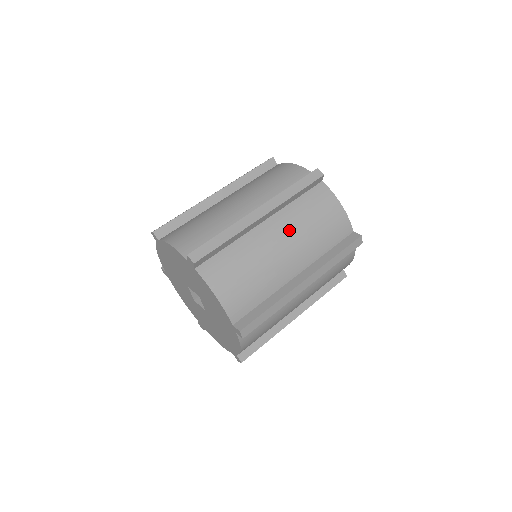
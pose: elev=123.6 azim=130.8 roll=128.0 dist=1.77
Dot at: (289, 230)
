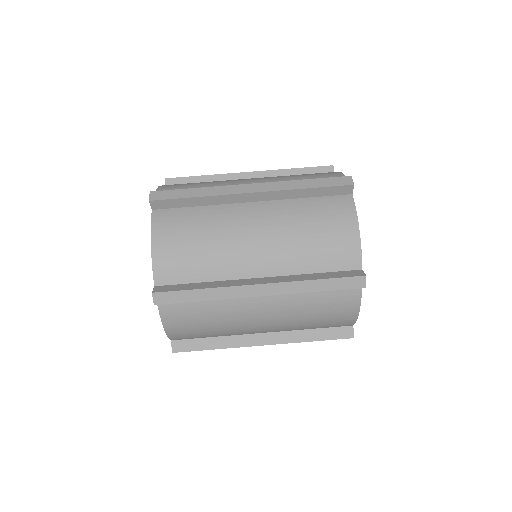
Dot at: (281, 310)
